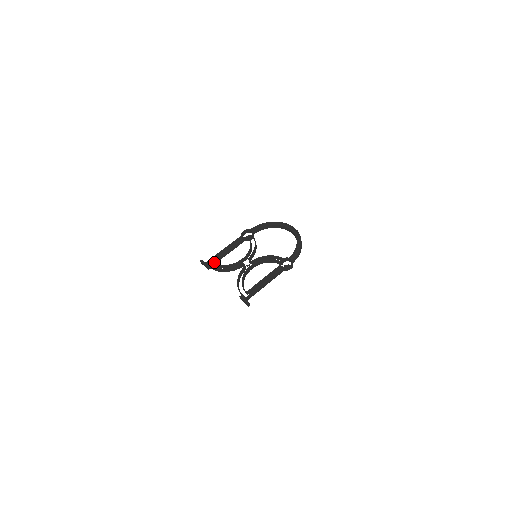
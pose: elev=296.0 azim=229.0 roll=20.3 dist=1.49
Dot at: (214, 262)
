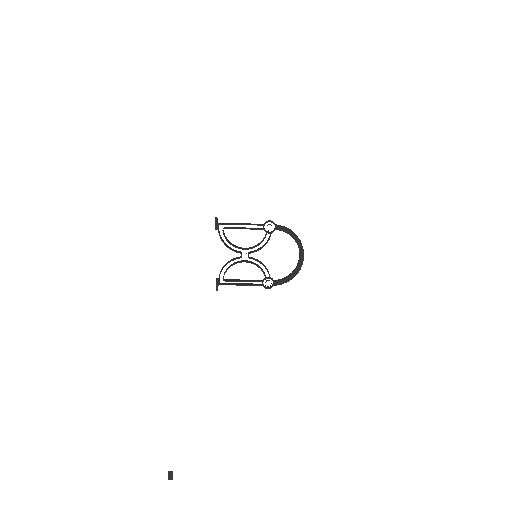
Dot at: (224, 228)
